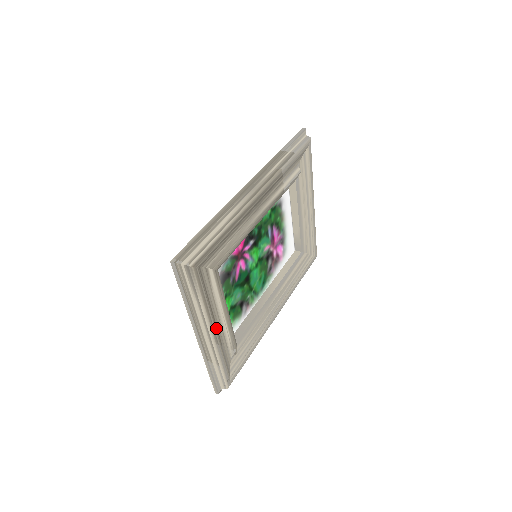
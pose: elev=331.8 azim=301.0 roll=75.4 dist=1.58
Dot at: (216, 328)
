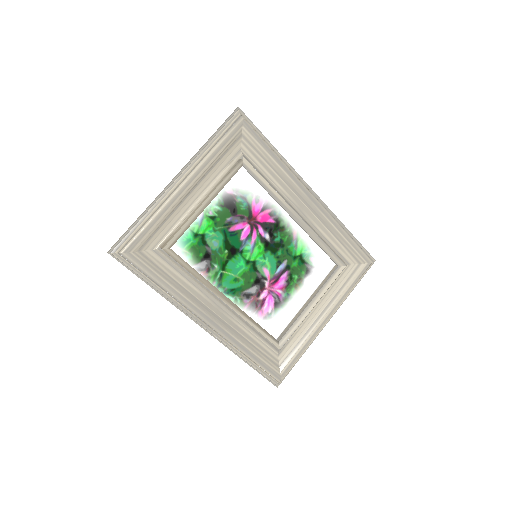
Dot at: (190, 191)
